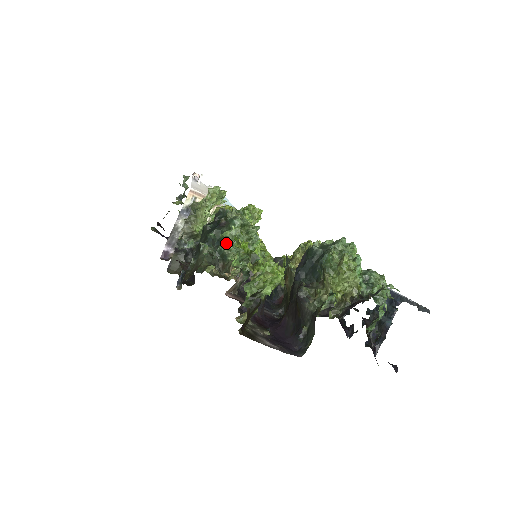
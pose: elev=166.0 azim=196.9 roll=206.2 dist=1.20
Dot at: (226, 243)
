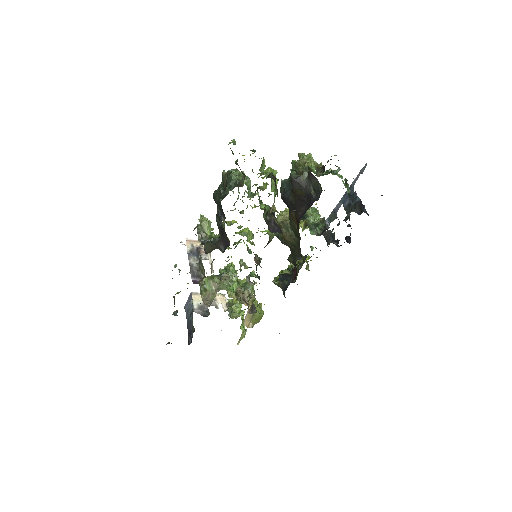
Dot at: (233, 178)
